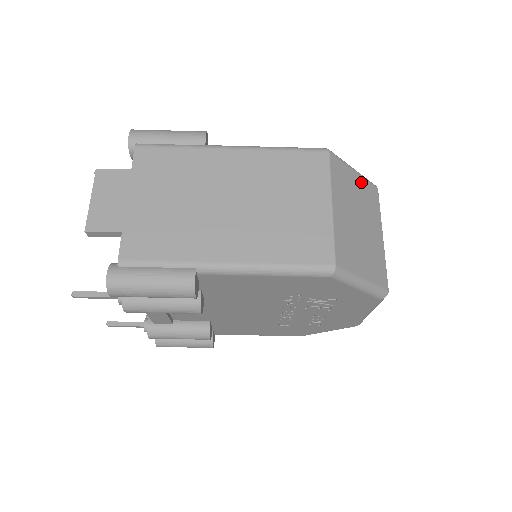
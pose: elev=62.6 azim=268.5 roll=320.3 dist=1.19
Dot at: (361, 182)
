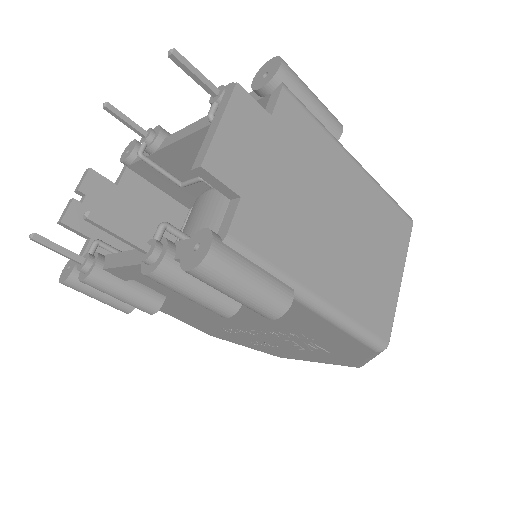
Dot at: occluded
